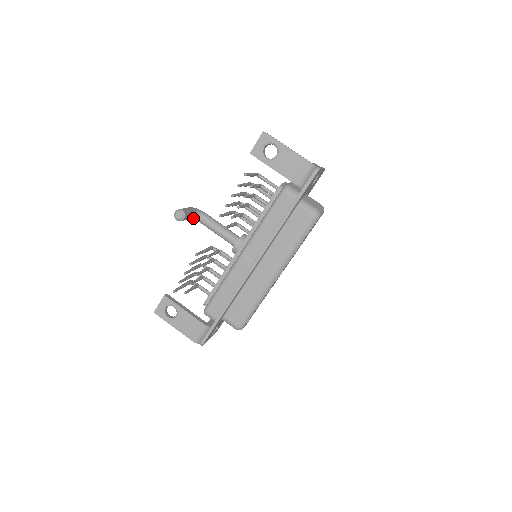
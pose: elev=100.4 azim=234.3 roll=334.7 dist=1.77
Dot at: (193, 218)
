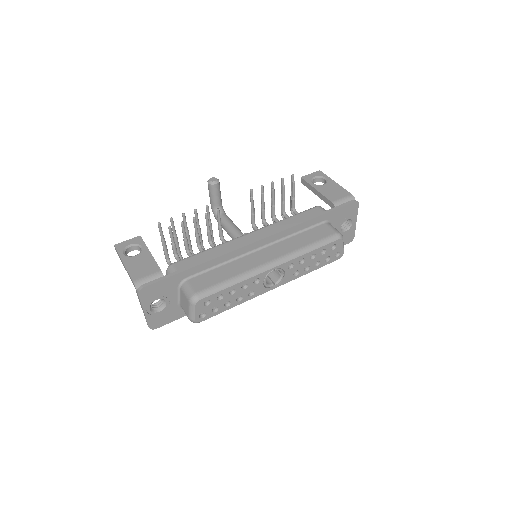
Dot at: (215, 209)
